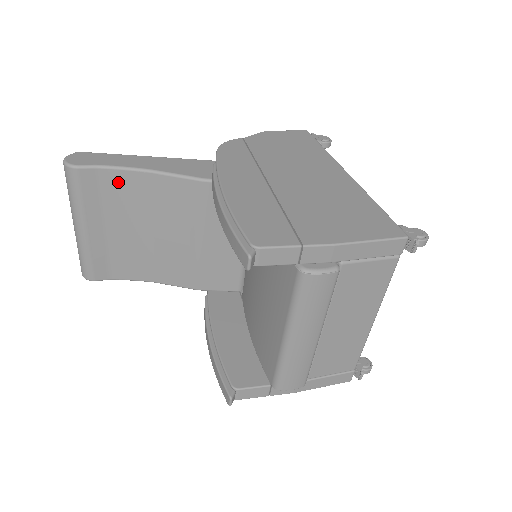
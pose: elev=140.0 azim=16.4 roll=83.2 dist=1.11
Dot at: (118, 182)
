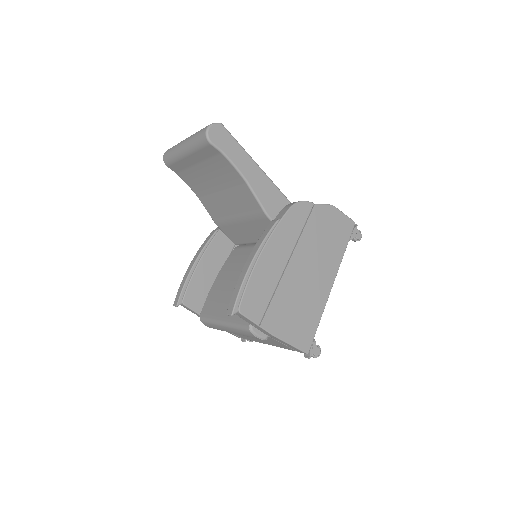
Dot at: (225, 165)
